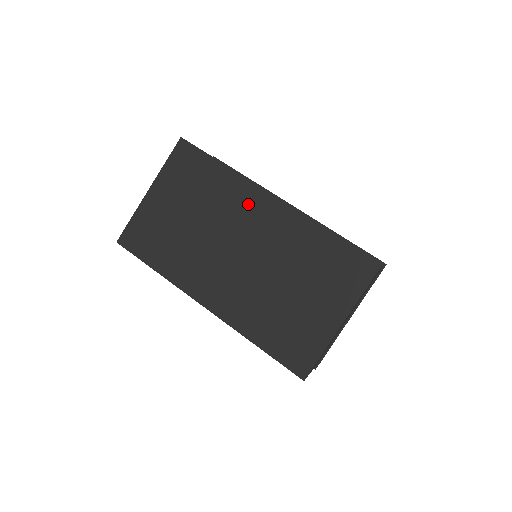
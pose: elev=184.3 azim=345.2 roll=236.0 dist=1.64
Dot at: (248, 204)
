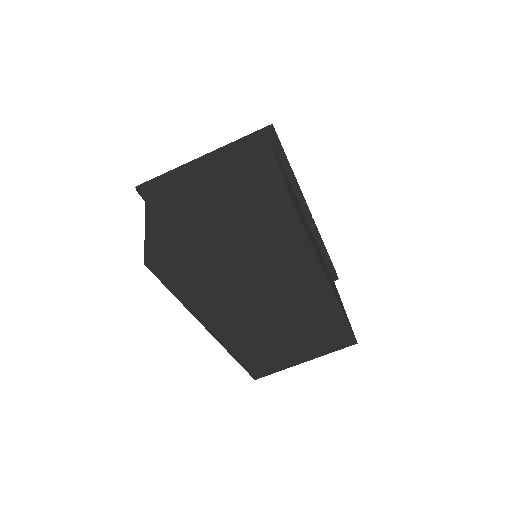
Dot at: (306, 284)
